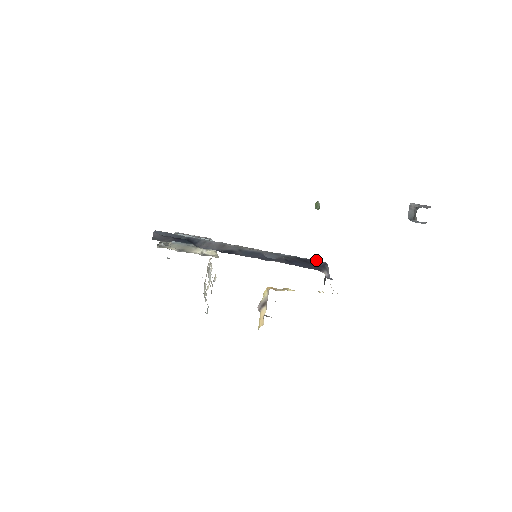
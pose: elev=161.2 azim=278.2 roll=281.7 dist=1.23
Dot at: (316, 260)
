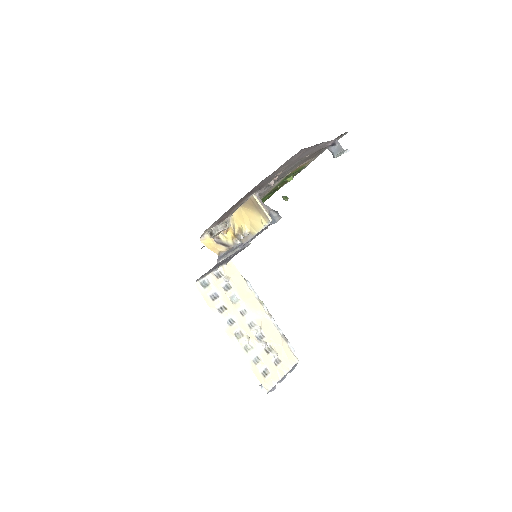
Dot at: occluded
